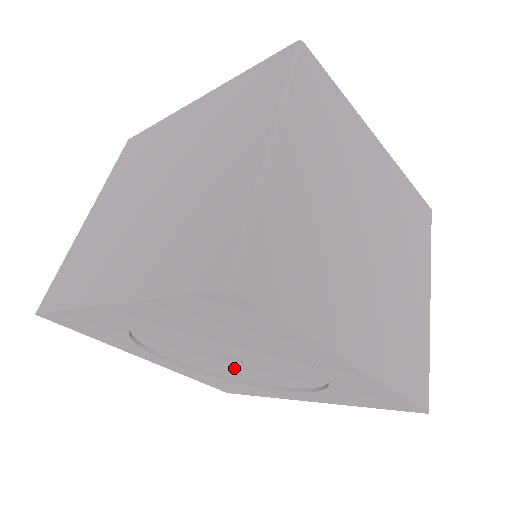
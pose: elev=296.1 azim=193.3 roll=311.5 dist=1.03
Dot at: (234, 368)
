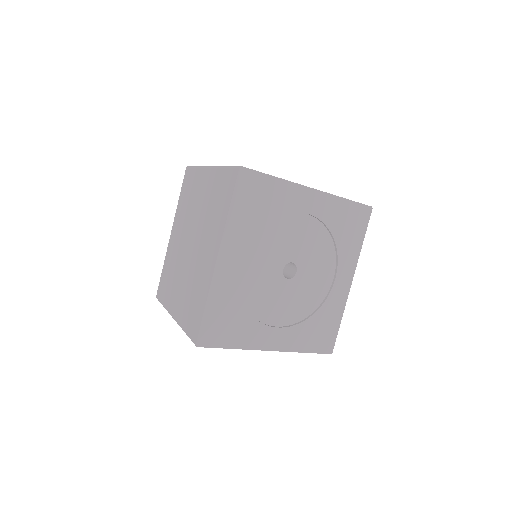
Dot at: (273, 287)
